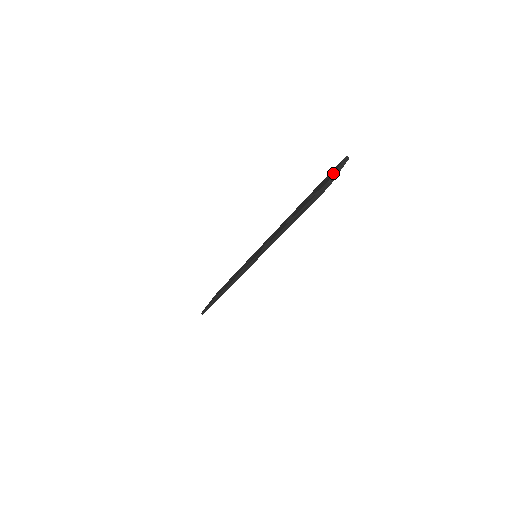
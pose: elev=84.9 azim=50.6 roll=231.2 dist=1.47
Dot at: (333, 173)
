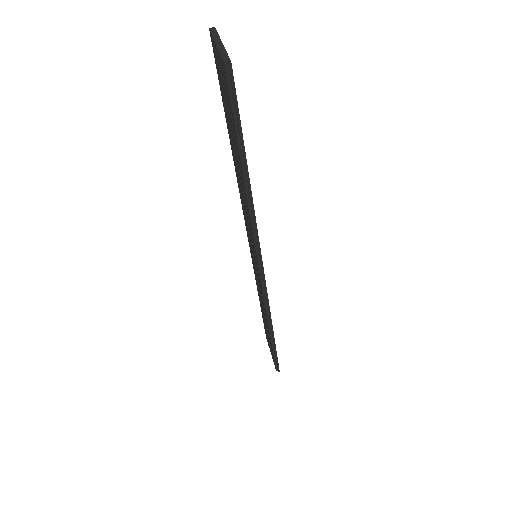
Dot at: (218, 52)
